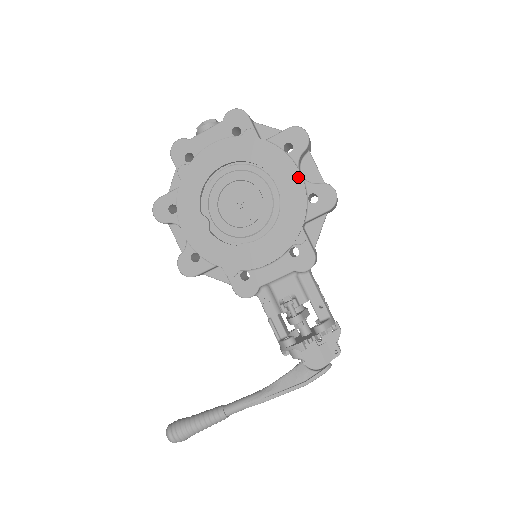
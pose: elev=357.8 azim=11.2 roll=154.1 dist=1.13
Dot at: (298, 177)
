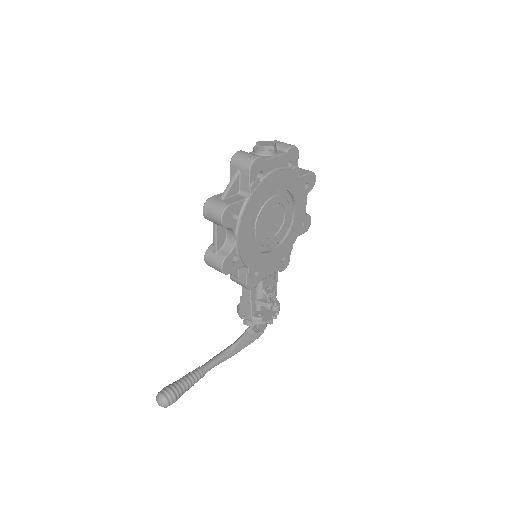
Dot at: (305, 209)
